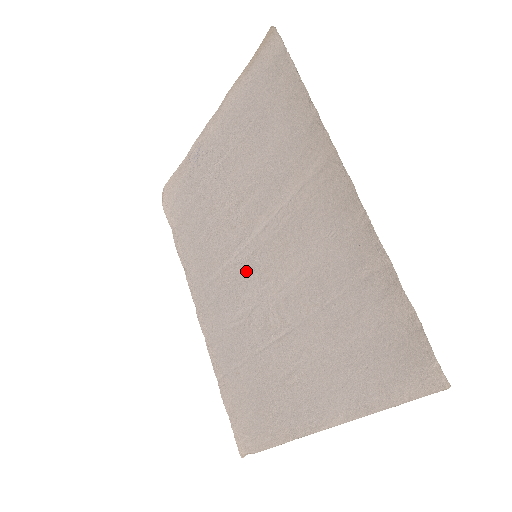
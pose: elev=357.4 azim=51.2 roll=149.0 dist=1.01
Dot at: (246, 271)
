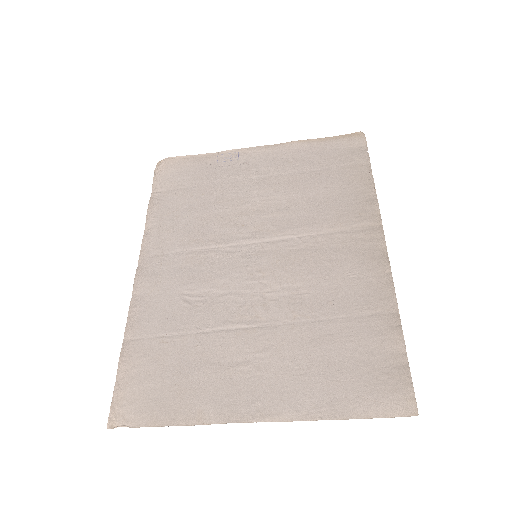
Dot at: (236, 262)
